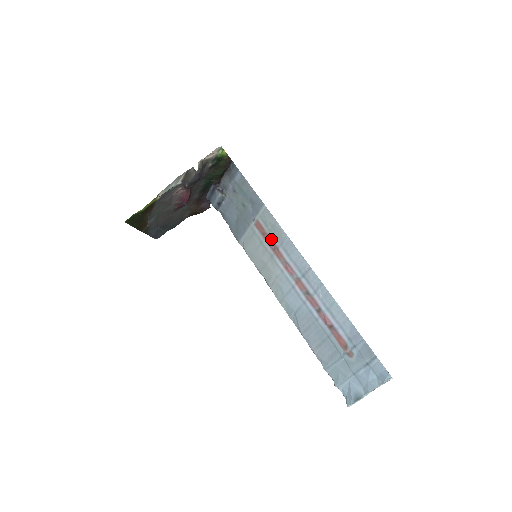
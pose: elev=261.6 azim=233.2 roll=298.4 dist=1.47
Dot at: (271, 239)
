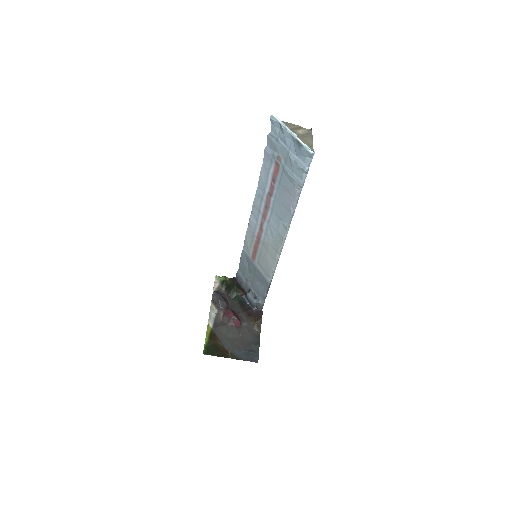
Dot at: (255, 244)
